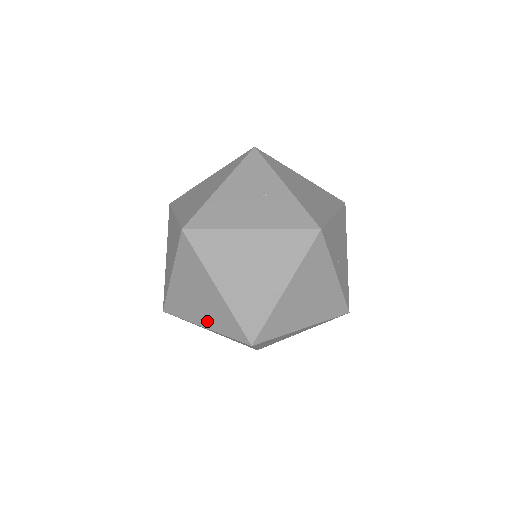
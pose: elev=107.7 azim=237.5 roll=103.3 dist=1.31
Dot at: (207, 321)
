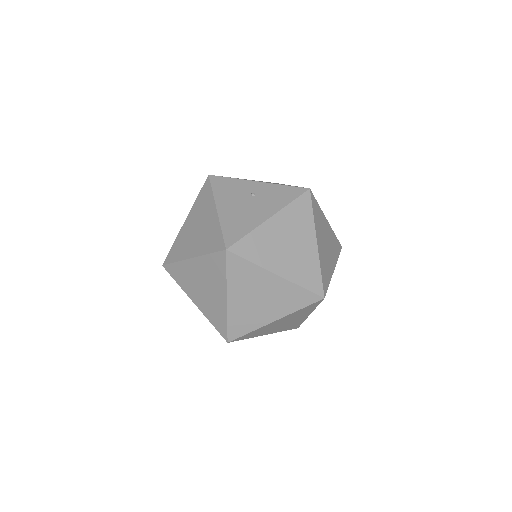
Dot at: (276, 312)
